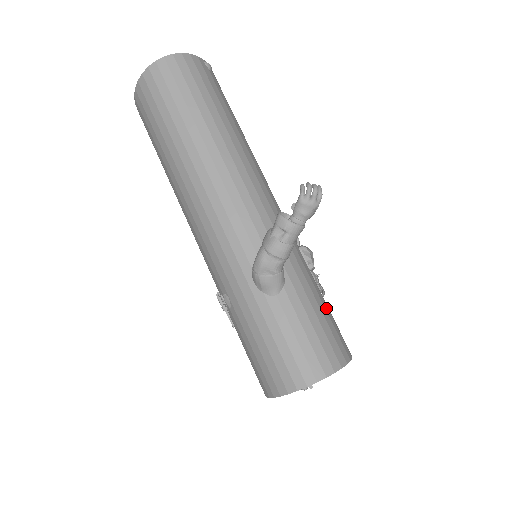
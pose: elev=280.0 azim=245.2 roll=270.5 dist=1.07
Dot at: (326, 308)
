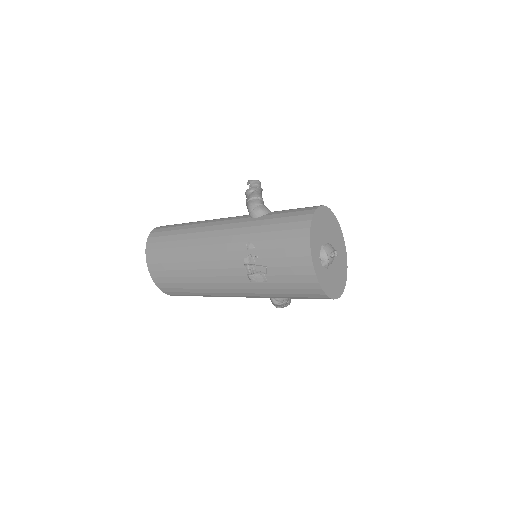
Dot at: occluded
